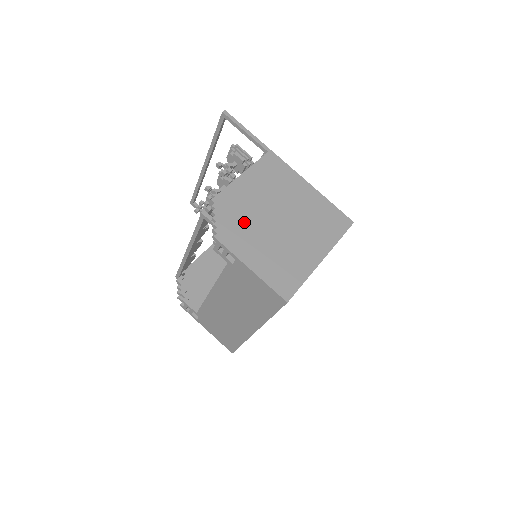
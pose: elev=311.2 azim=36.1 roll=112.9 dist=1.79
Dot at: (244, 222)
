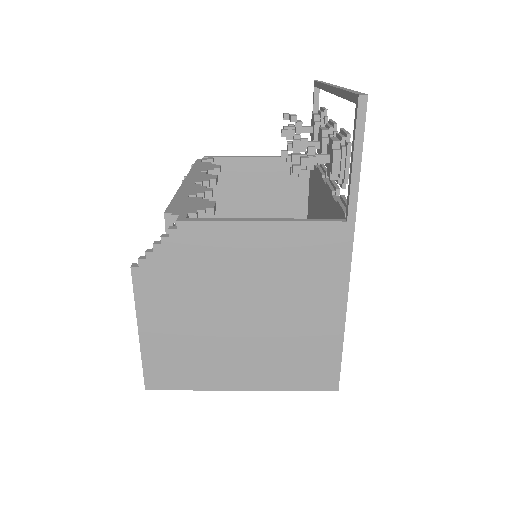
Dot at: (191, 281)
